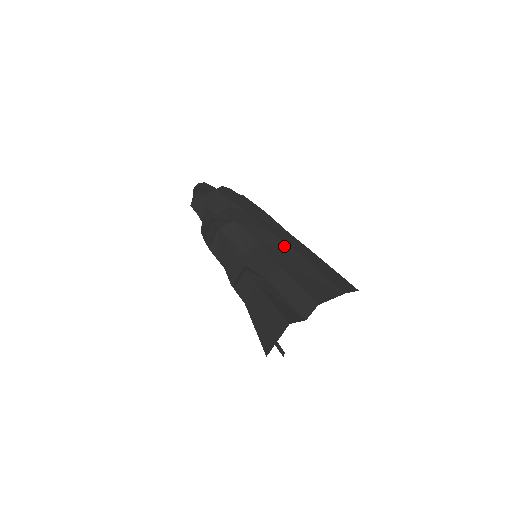
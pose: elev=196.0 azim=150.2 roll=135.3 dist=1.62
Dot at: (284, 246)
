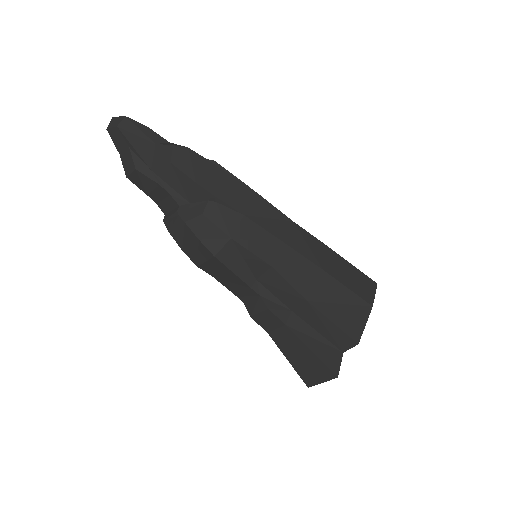
Dot at: (302, 263)
